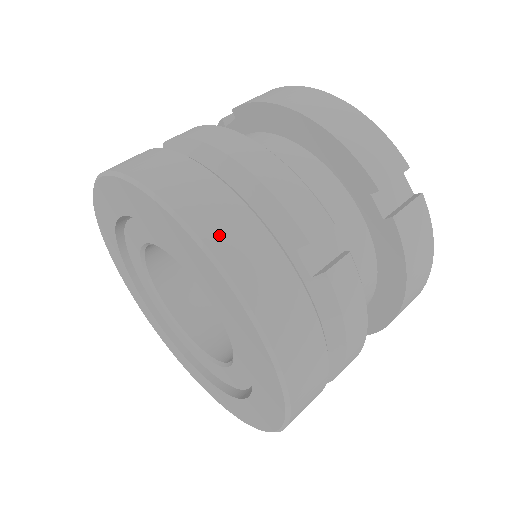
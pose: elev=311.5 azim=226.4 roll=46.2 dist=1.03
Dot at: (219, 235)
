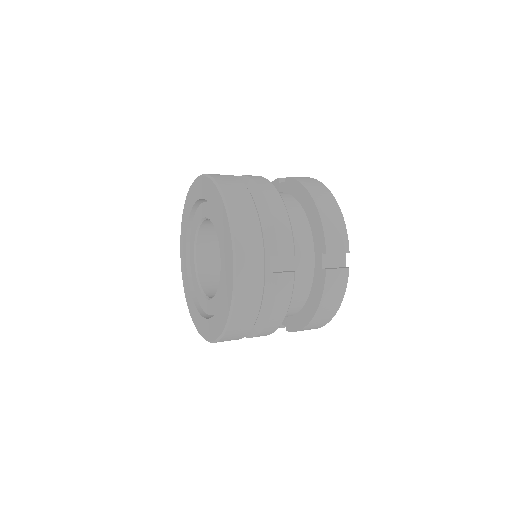
Dot at: (241, 230)
